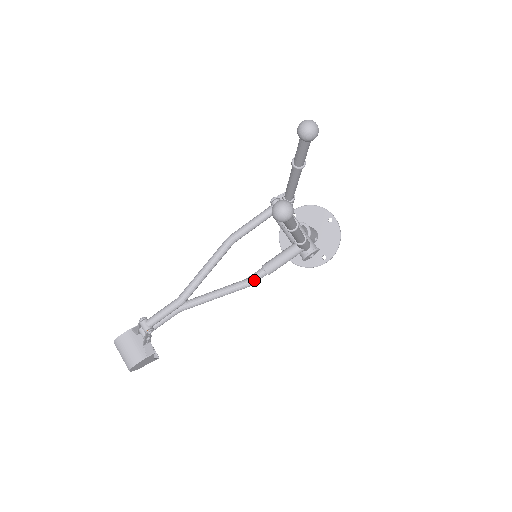
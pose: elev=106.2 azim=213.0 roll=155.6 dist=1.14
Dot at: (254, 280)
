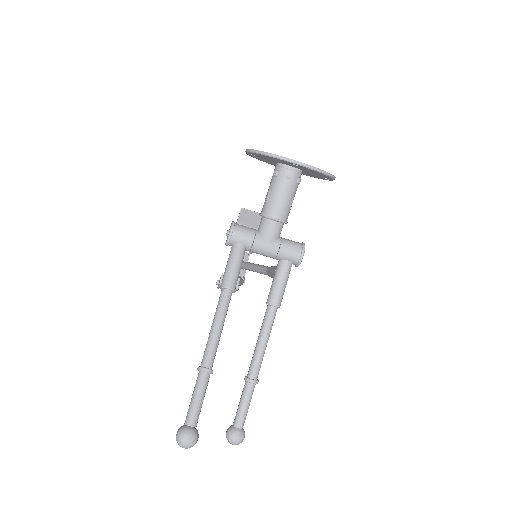
Dot at: occluded
